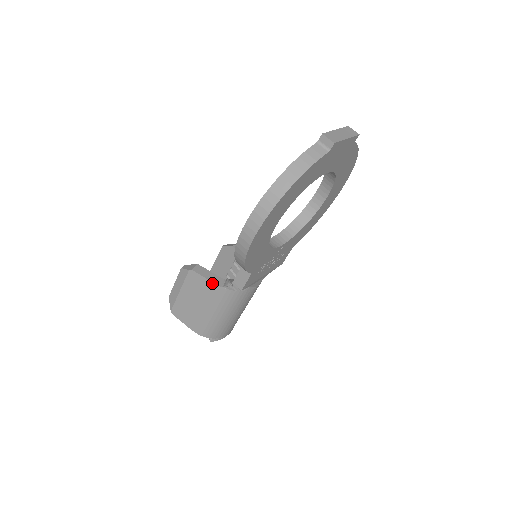
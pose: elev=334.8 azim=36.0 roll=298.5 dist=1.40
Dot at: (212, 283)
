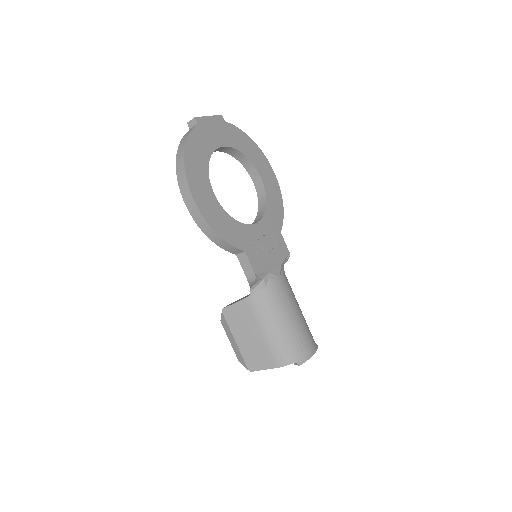
Dot at: (242, 301)
